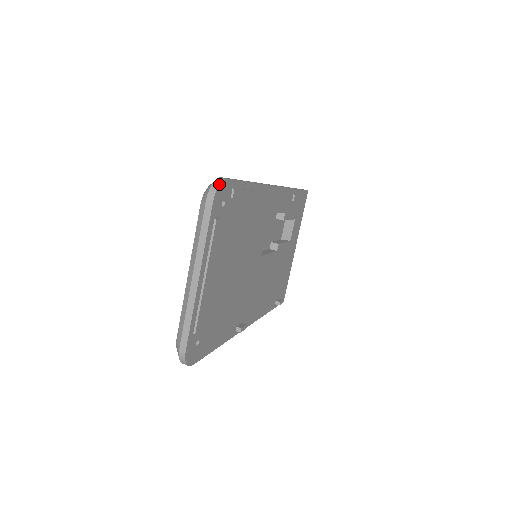
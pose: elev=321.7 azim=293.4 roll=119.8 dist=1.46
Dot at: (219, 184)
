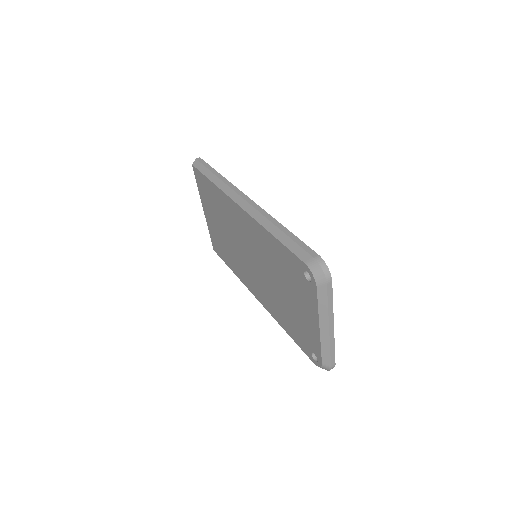
Dot at: (327, 266)
